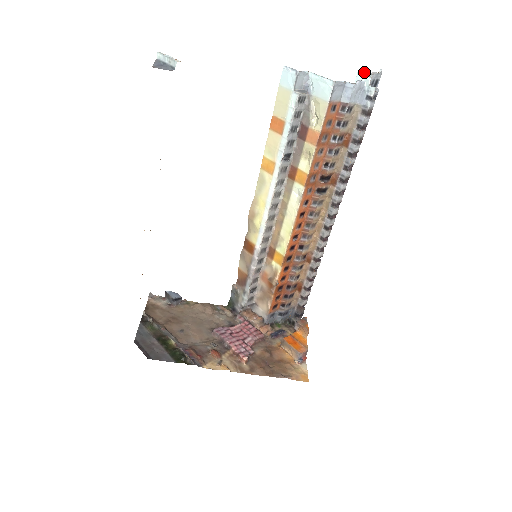
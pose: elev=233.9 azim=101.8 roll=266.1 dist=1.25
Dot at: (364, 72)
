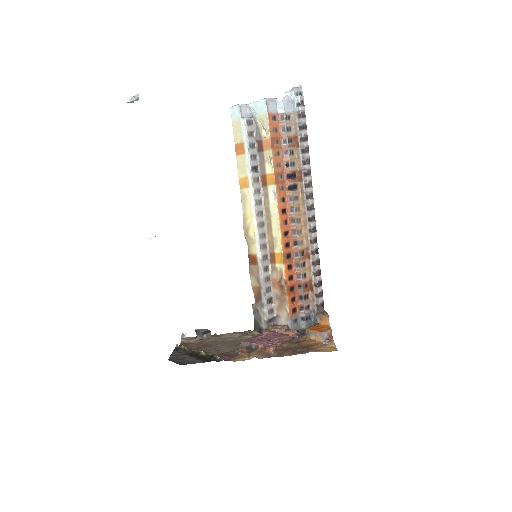
Dot at: occluded
